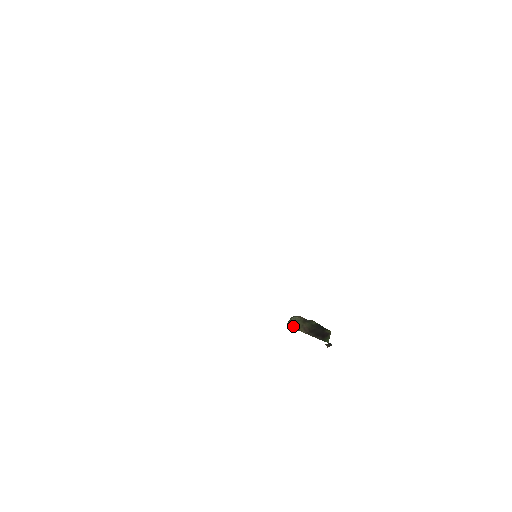
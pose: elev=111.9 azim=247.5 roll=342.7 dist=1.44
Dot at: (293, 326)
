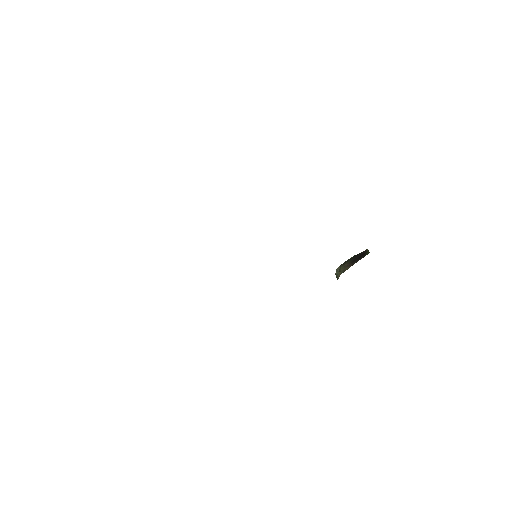
Dot at: (340, 274)
